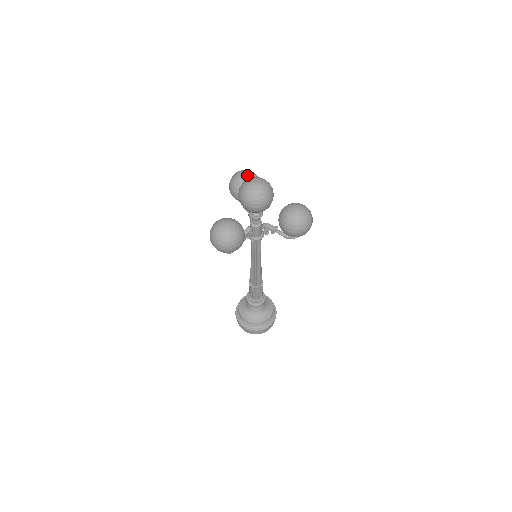
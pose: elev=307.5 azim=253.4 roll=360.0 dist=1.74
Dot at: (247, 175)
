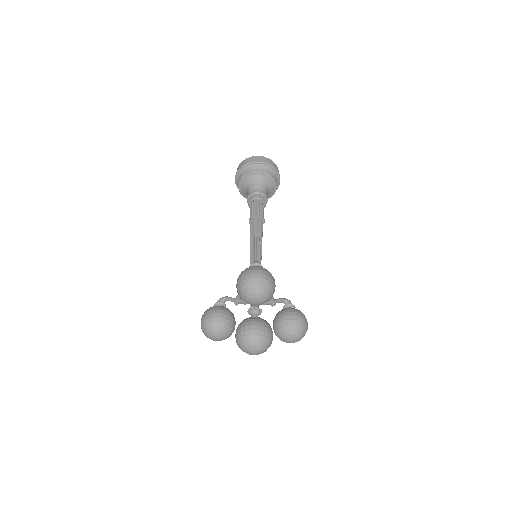
Dot at: (258, 303)
